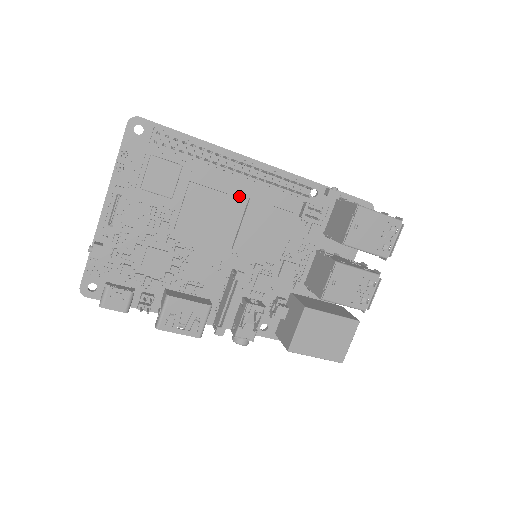
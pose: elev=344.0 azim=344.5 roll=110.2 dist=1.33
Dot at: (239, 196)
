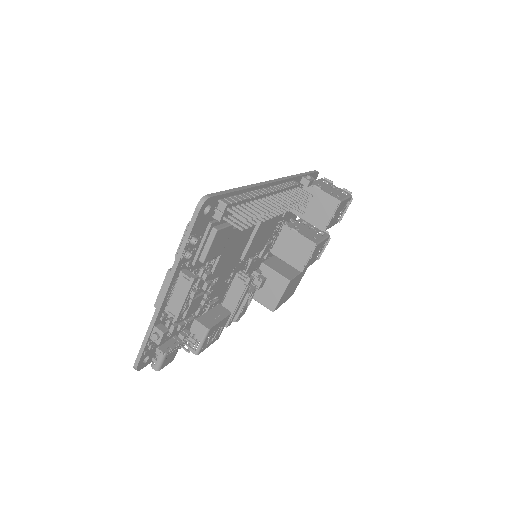
Dot at: occluded
